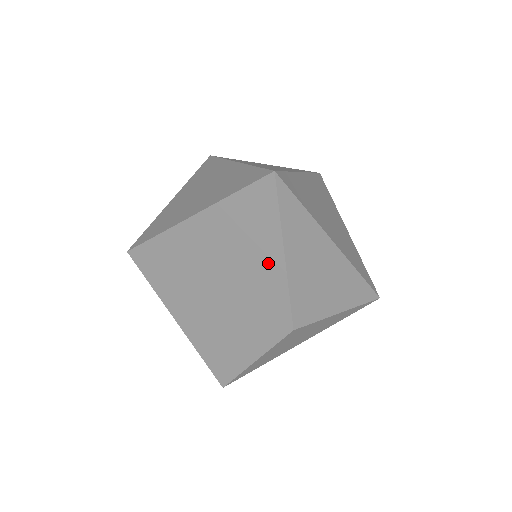
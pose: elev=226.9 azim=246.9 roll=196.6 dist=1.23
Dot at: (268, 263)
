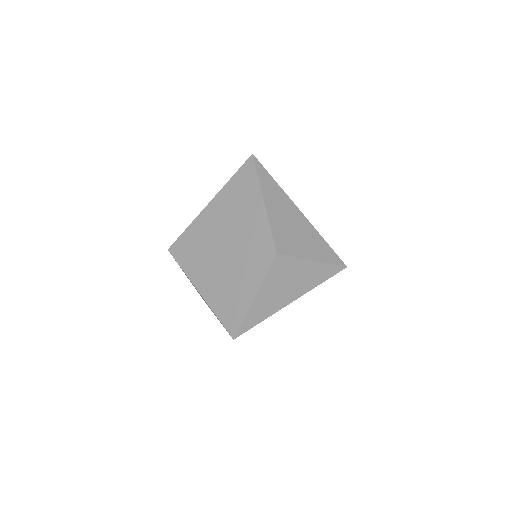
Dot at: (255, 211)
